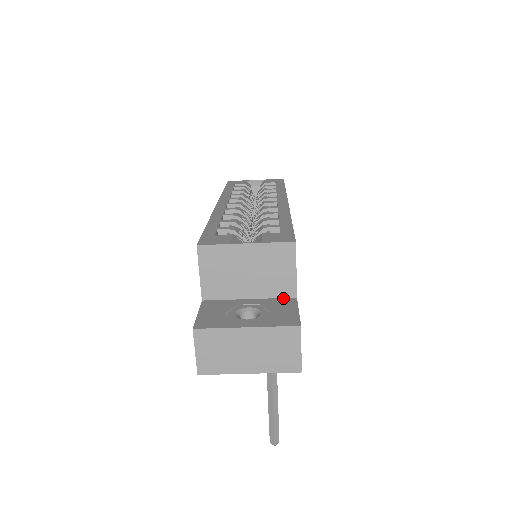
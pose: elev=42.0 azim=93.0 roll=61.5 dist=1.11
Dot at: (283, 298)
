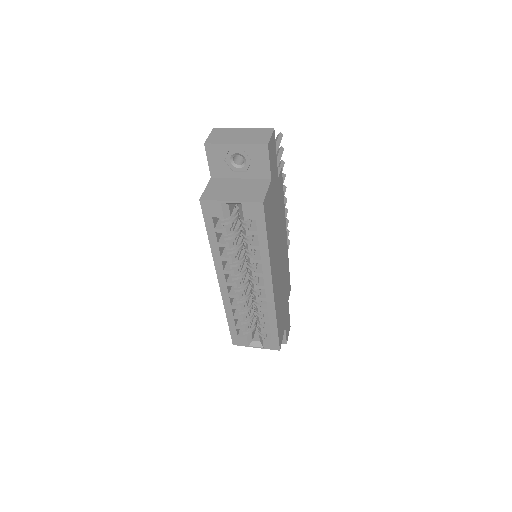
Dot at: occluded
